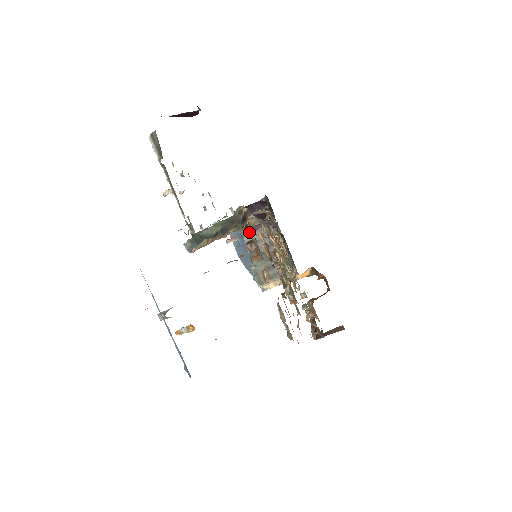
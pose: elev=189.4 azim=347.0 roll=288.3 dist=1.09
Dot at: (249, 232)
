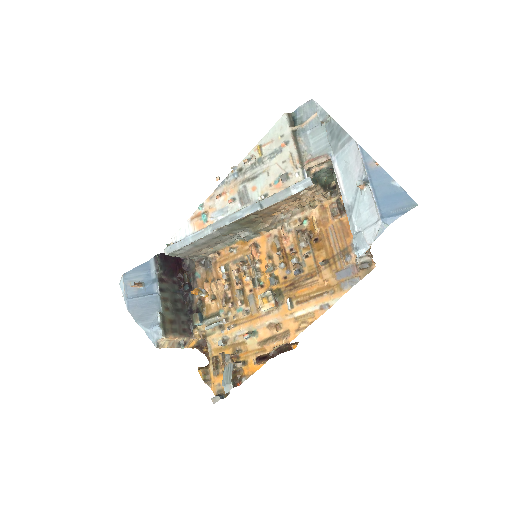
Dot at: (162, 280)
